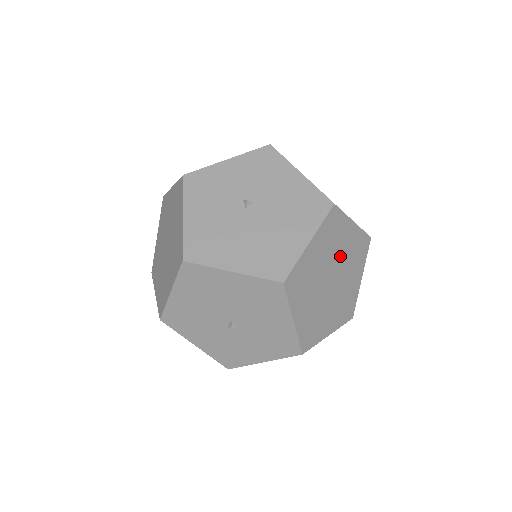
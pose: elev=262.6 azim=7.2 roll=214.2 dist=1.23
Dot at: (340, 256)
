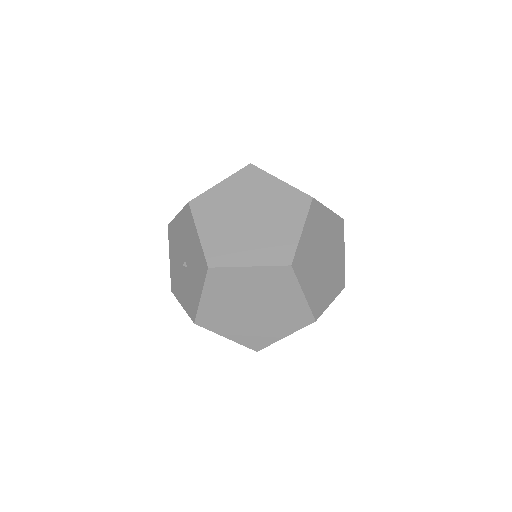
Dot at: (262, 202)
